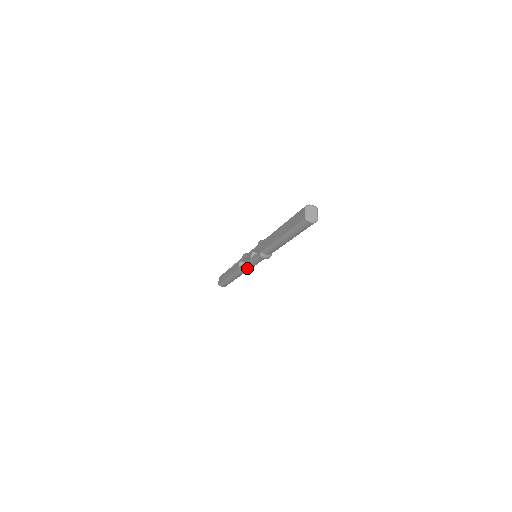
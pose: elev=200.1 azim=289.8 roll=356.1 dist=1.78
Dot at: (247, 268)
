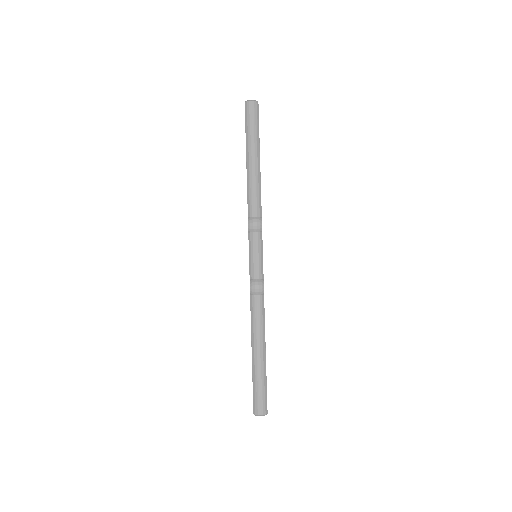
Dot at: (254, 282)
